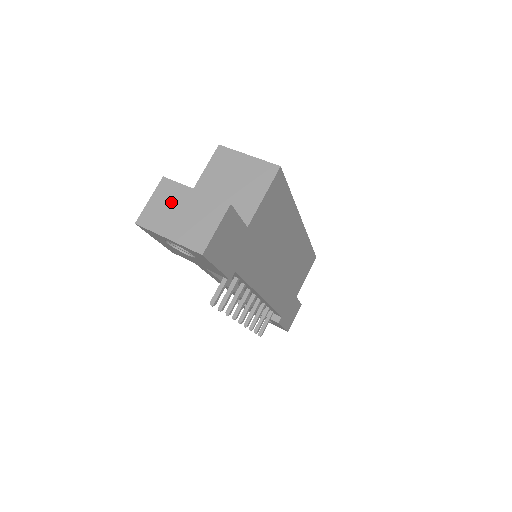
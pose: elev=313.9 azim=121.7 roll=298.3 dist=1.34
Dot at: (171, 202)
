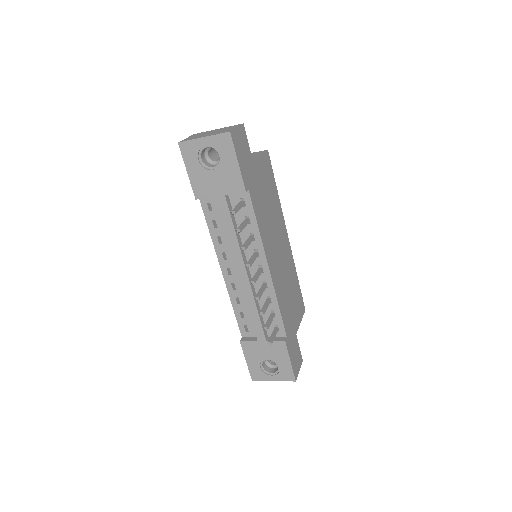
Dot at: (202, 134)
